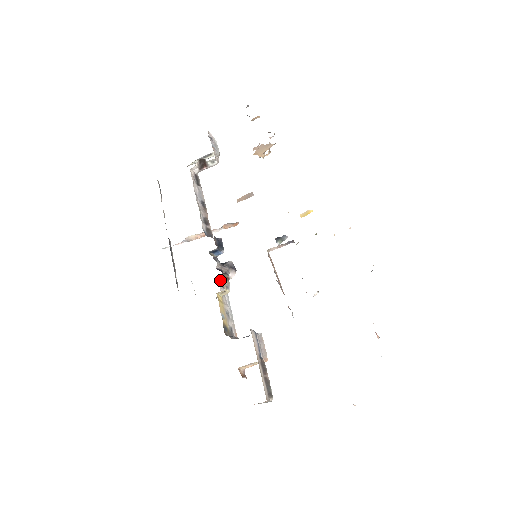
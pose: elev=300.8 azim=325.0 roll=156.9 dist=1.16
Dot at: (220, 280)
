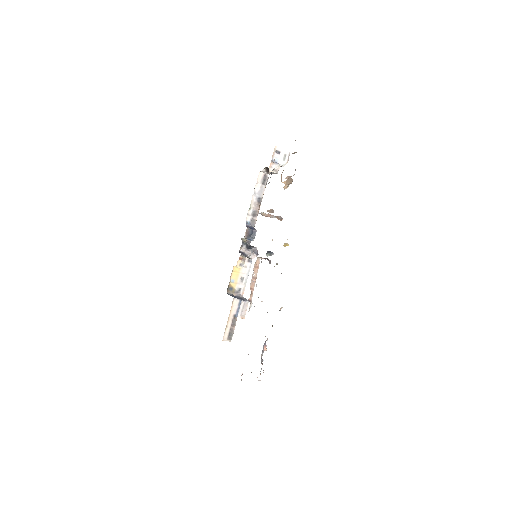
Dot at: (246, 257)
